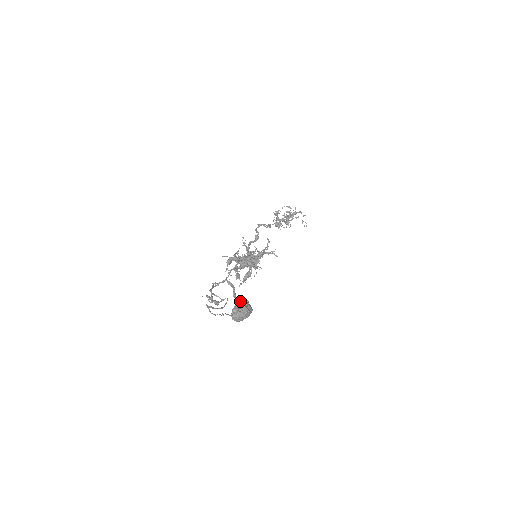
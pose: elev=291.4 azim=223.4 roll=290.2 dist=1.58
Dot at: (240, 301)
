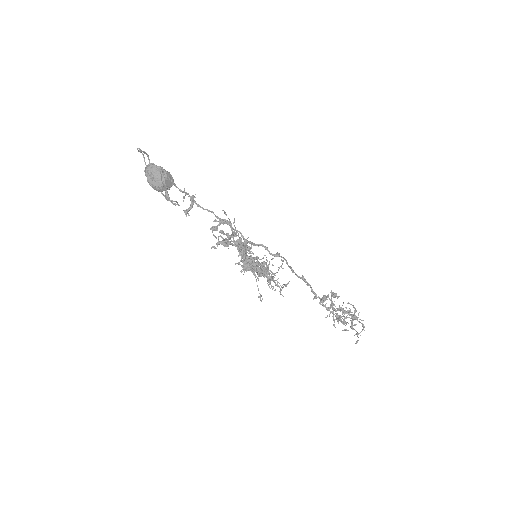
Dot at: (167, 173)
